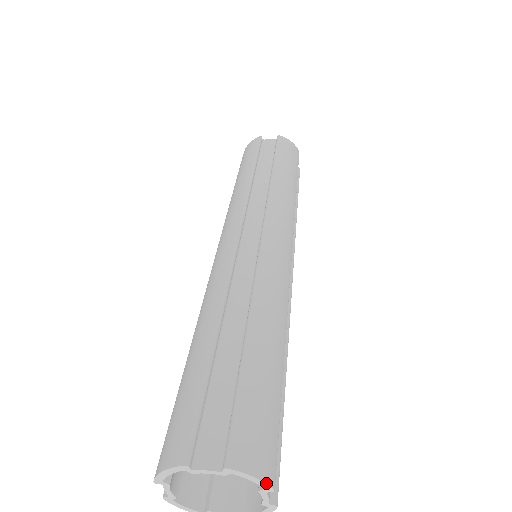
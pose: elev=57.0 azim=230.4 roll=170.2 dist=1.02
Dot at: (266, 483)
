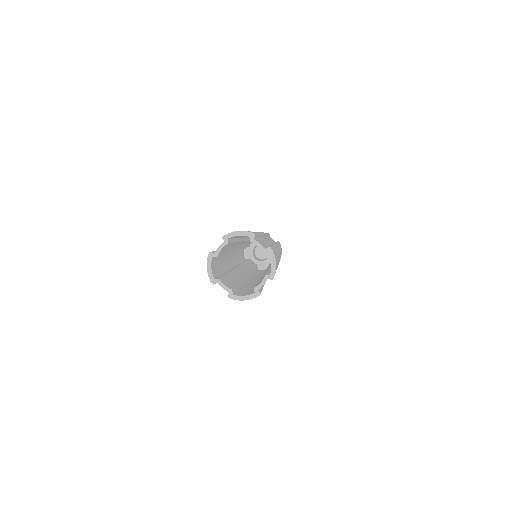
Dot at: (245, 231)
